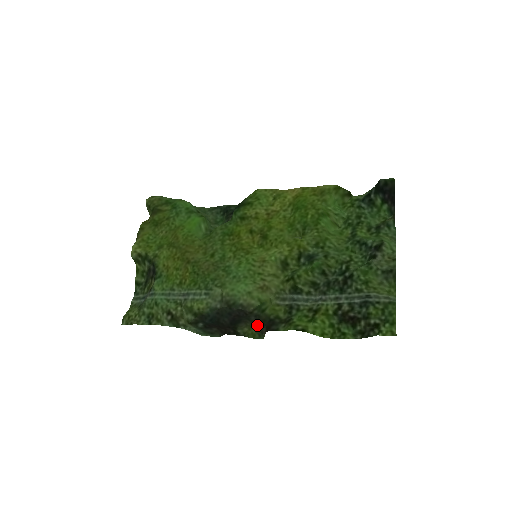
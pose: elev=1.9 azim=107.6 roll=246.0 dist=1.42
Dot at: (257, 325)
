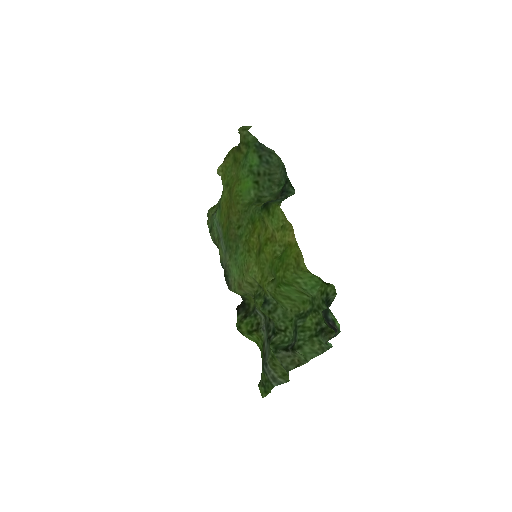
Dot at: occluded
